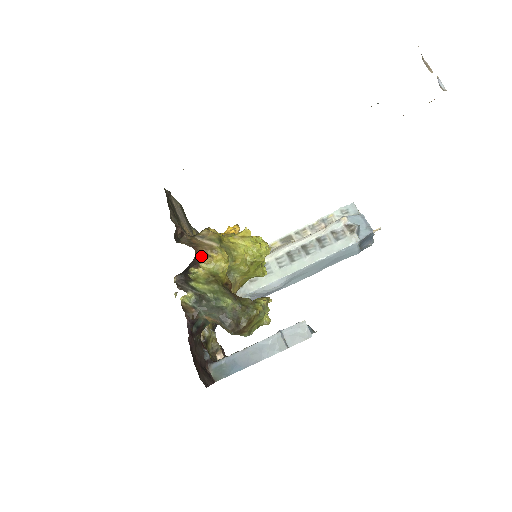
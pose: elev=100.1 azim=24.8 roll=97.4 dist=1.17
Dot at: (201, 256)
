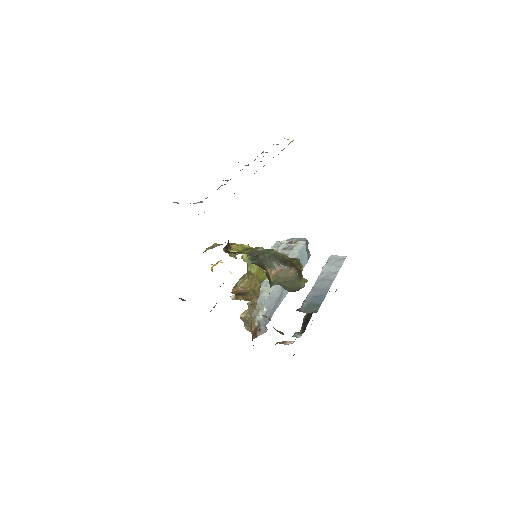
Dot at: occluded
